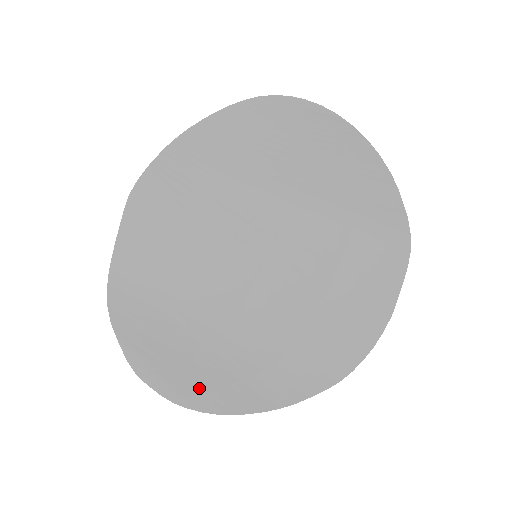
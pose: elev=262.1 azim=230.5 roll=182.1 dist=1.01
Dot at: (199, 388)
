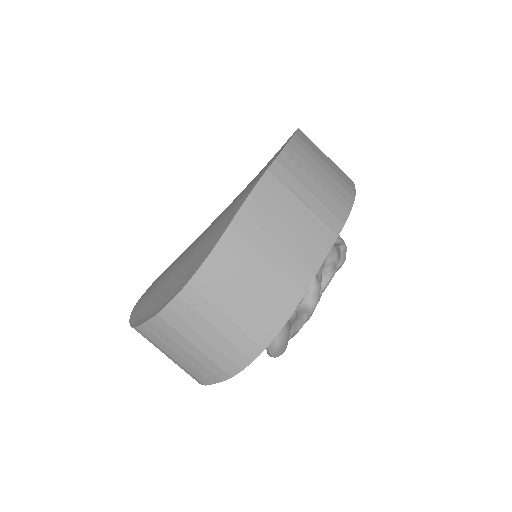
Dot at: (175, 287)
